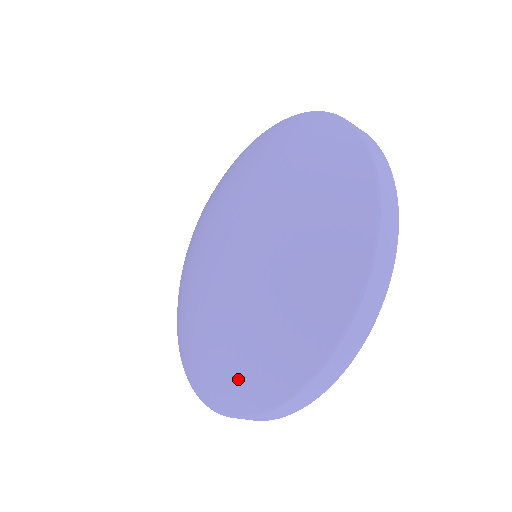
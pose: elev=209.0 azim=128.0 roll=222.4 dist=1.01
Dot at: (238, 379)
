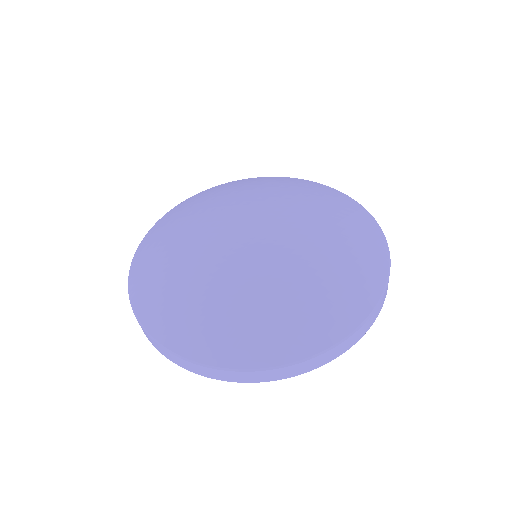
Dot at: (260, 335)
